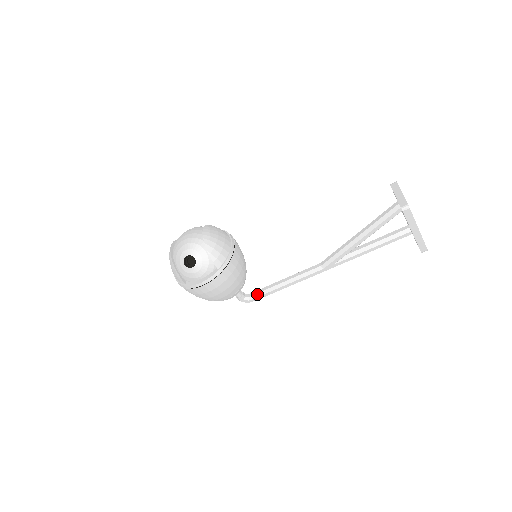
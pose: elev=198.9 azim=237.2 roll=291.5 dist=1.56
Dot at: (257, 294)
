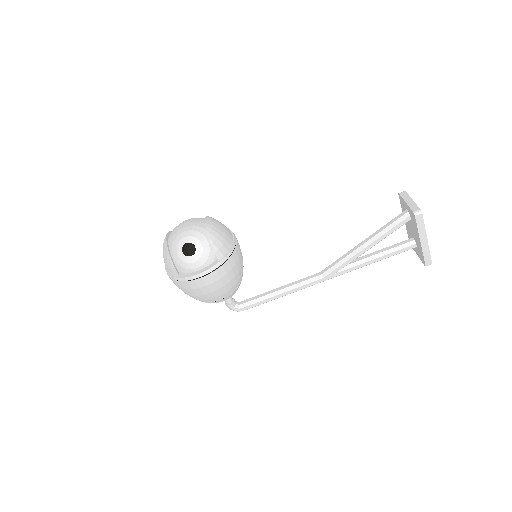
Dot at: (249, 302)
